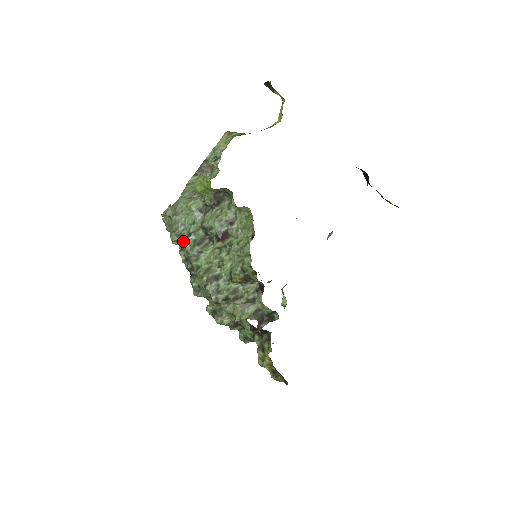
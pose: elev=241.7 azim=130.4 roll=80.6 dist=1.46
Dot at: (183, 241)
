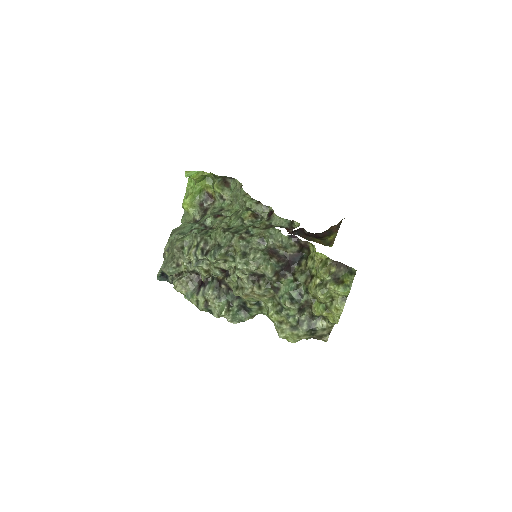
Dot at: (188, 236)
